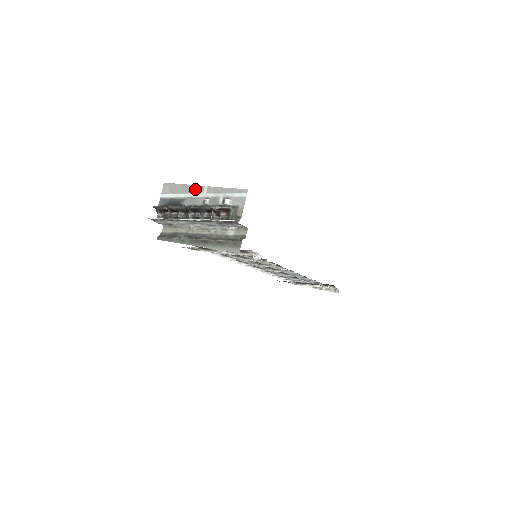
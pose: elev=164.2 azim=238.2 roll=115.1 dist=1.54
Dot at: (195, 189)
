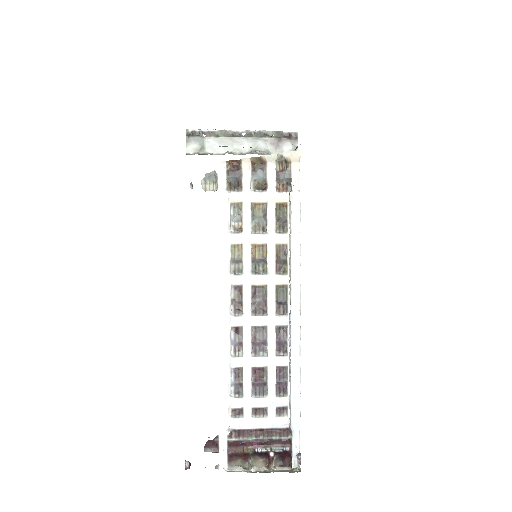
Dot at: occluded
